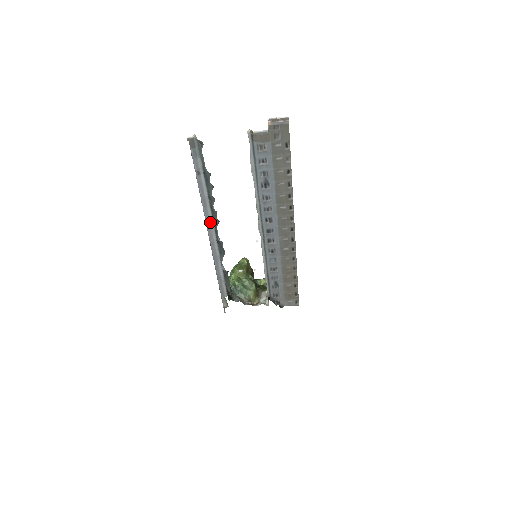
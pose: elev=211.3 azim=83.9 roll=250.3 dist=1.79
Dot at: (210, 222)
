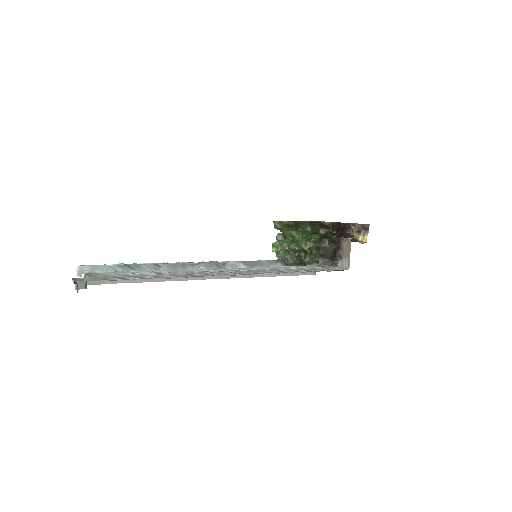
Dot at: (185, 262)
